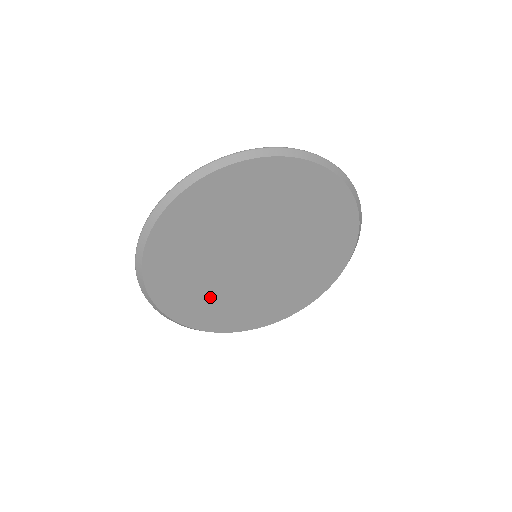
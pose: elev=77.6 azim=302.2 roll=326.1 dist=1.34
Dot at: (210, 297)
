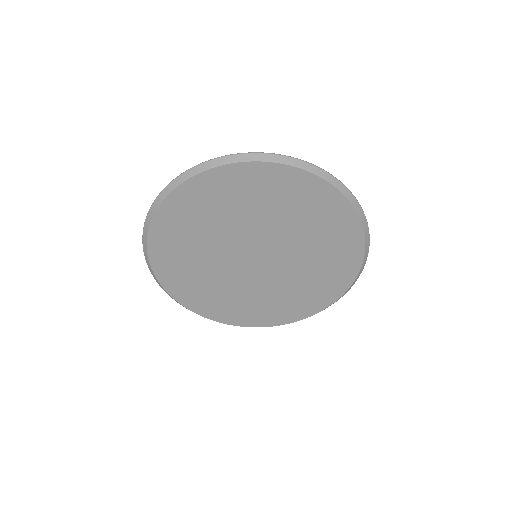
Dot at: (196, 269)
